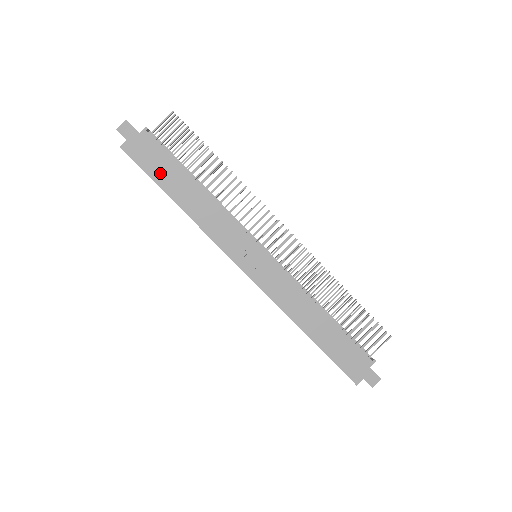
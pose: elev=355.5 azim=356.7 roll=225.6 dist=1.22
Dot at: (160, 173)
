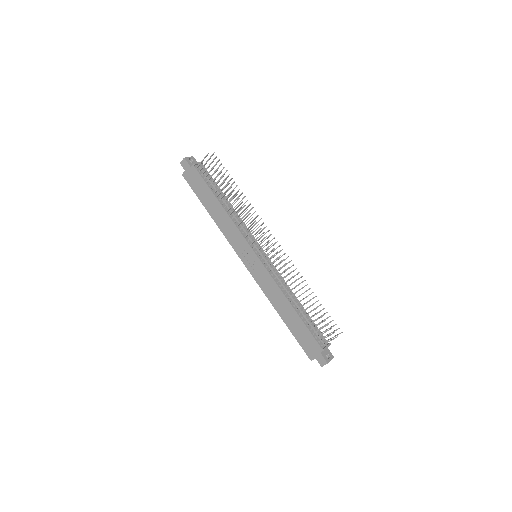
Dot at: (201, 194)
